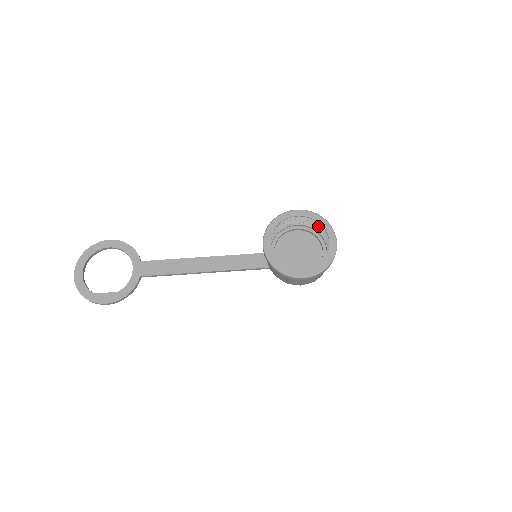
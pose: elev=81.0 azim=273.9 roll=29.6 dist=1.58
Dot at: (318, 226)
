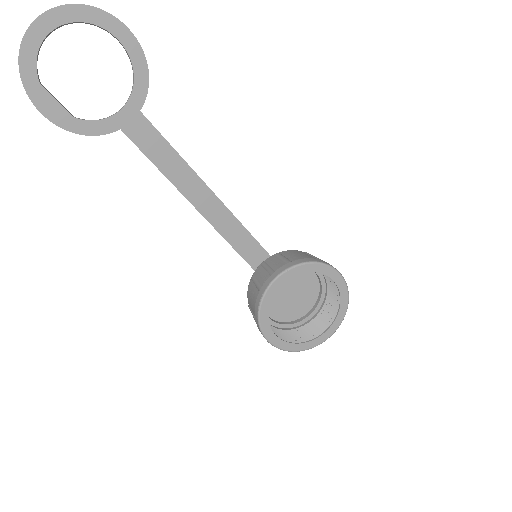
Dot at: (334, 300)
